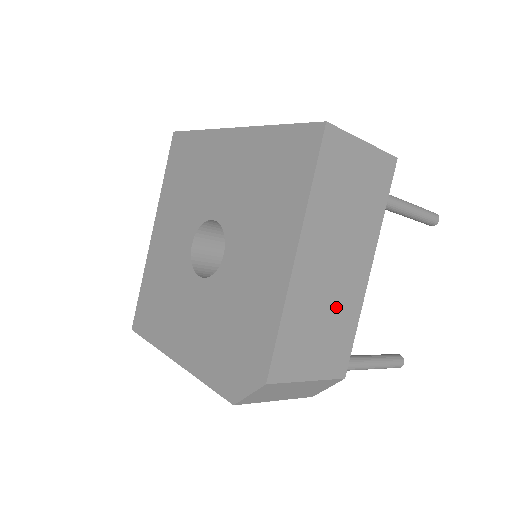
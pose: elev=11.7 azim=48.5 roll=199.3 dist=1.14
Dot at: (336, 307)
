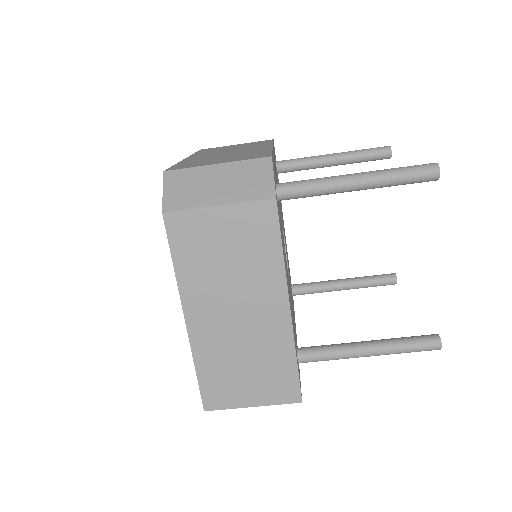
Dot at: (238, 154)
